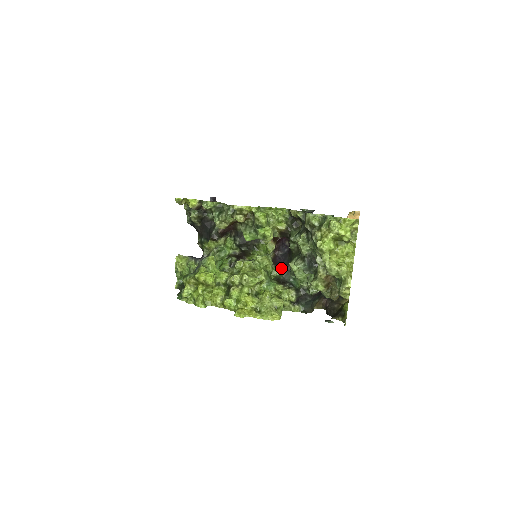
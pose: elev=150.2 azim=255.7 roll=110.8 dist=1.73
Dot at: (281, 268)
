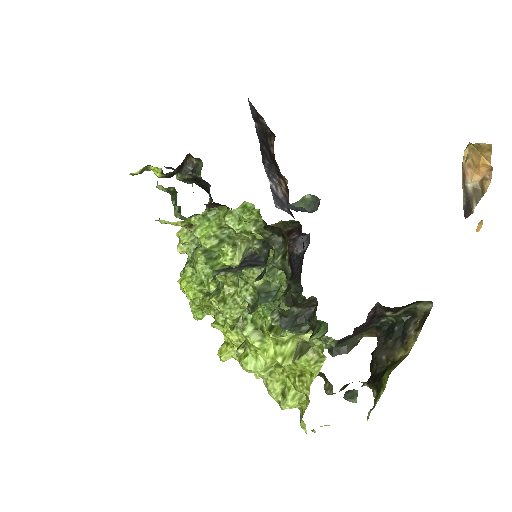
Dot at: (290, 283)
